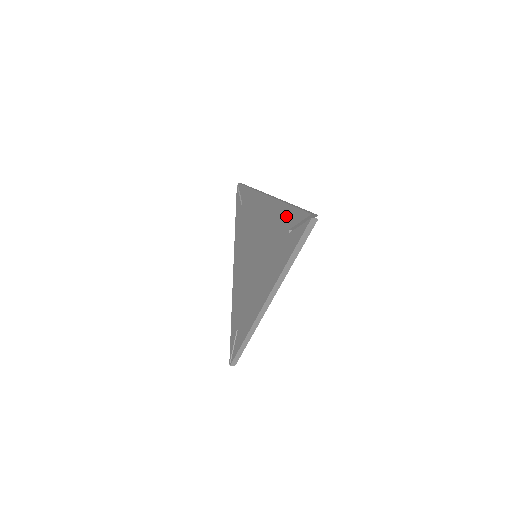
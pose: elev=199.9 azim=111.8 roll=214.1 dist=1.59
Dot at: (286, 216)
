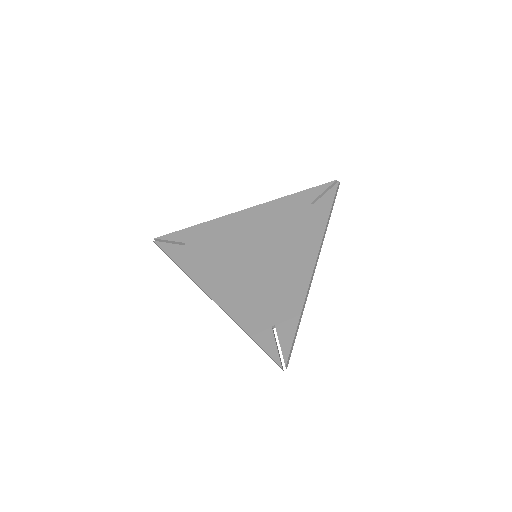
Dot at: (298, 199)
